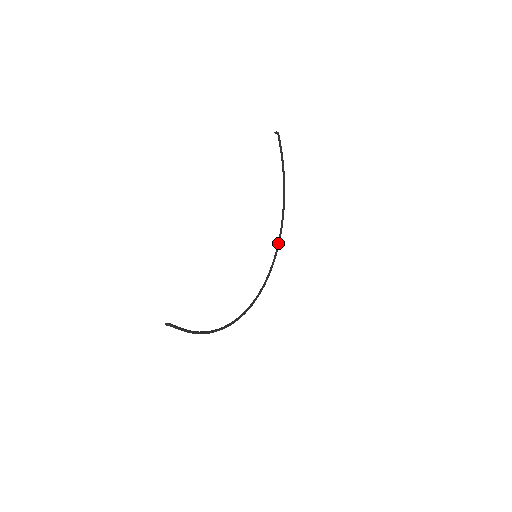
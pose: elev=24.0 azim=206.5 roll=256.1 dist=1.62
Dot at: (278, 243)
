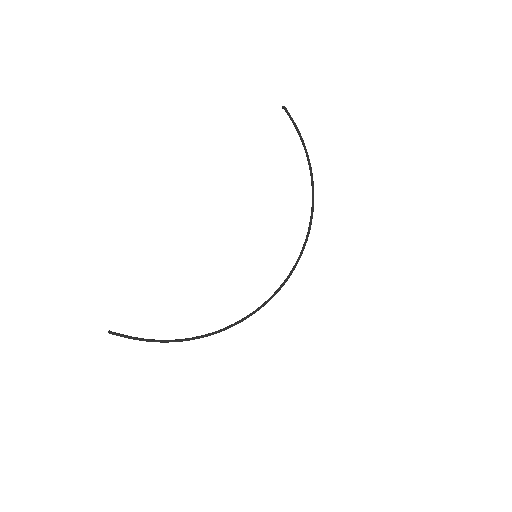
Dot at: (306, 236)
